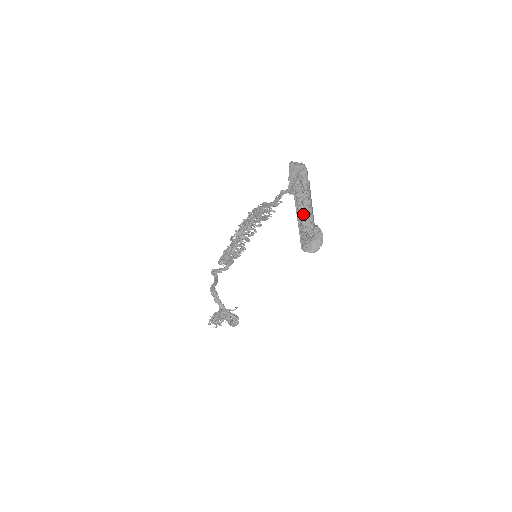
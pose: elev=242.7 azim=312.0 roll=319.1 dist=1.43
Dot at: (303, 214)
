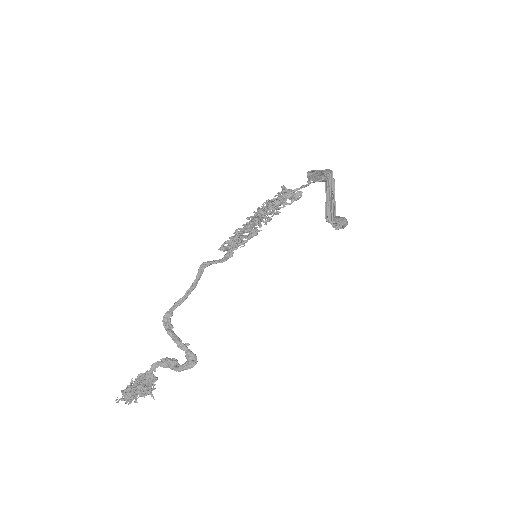
Dot at: (328, 200)
